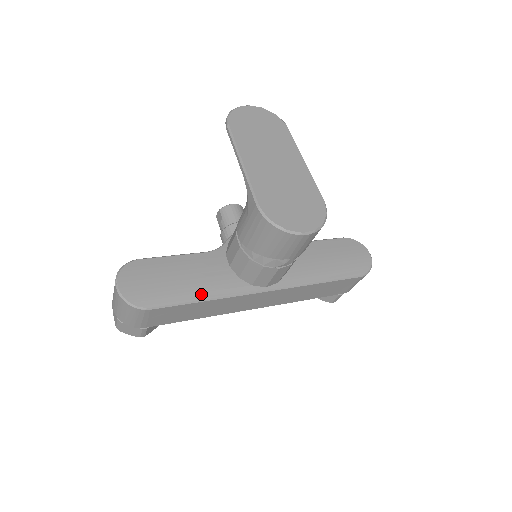
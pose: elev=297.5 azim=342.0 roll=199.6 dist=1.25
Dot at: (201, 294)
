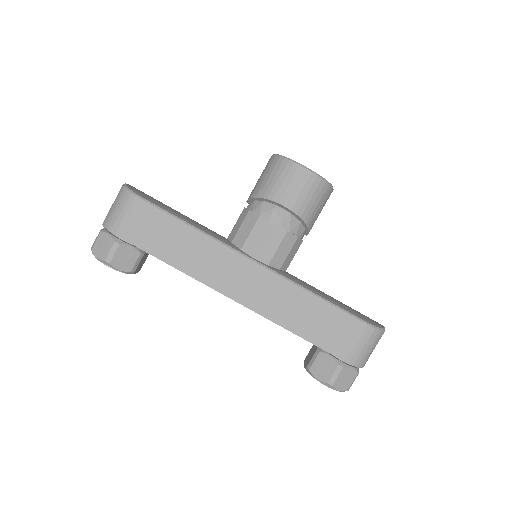
Dot at: (190, 222)
